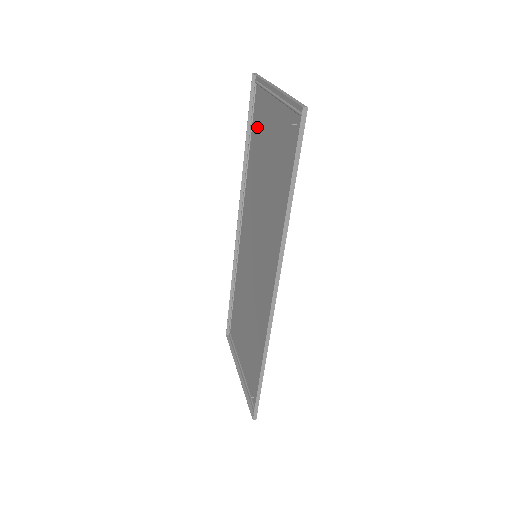
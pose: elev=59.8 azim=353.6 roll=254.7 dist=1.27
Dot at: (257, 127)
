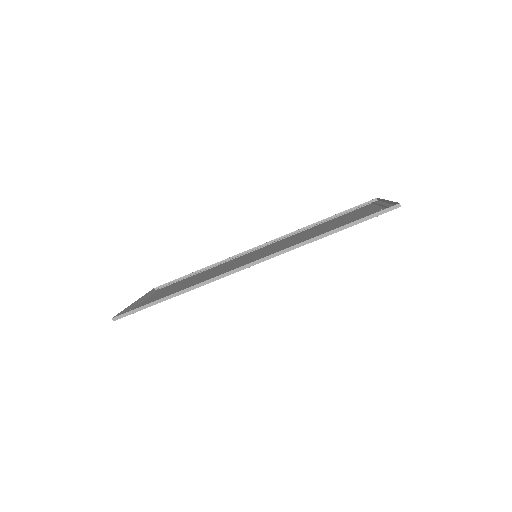
Dot at: (346, 215)
